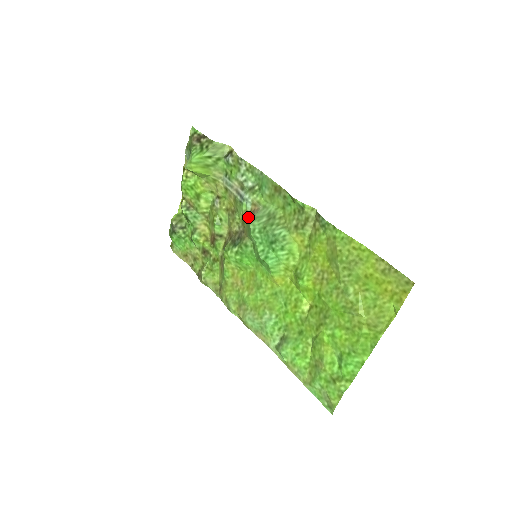
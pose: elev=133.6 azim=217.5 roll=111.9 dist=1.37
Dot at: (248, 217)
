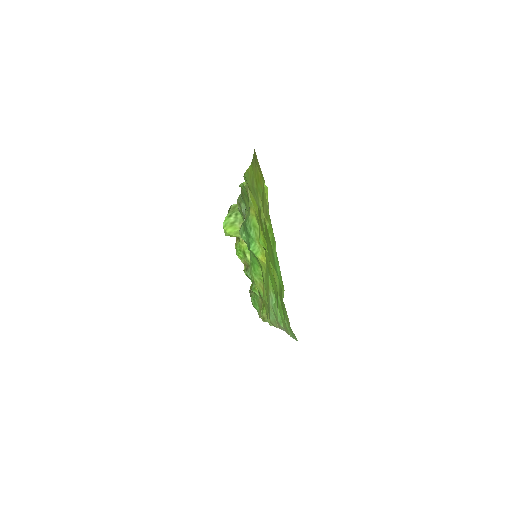
Dot at: occluded
